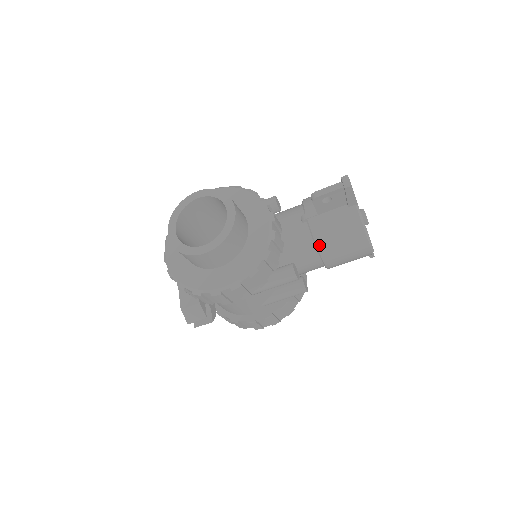
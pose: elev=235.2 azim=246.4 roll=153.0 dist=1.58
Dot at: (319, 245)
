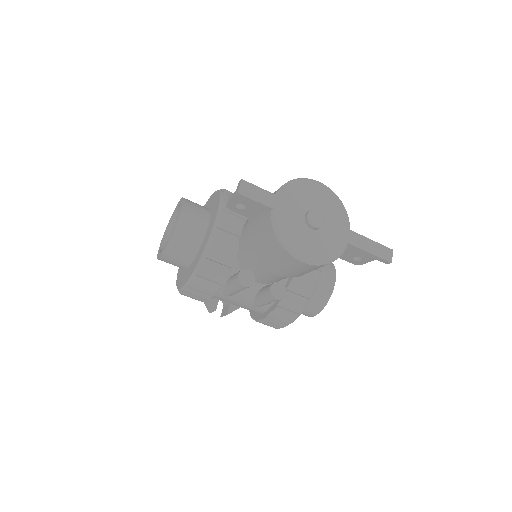
Dot at: (255, 253)
